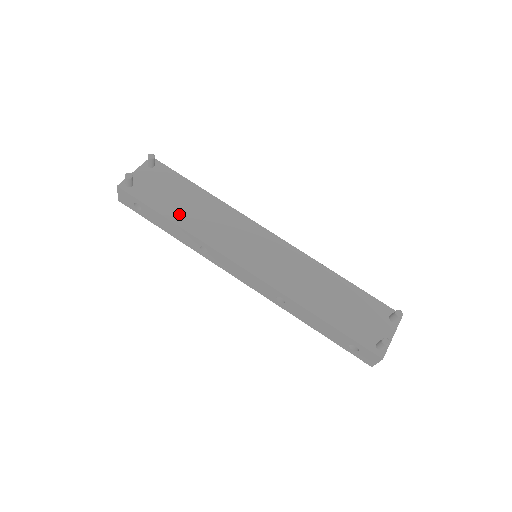
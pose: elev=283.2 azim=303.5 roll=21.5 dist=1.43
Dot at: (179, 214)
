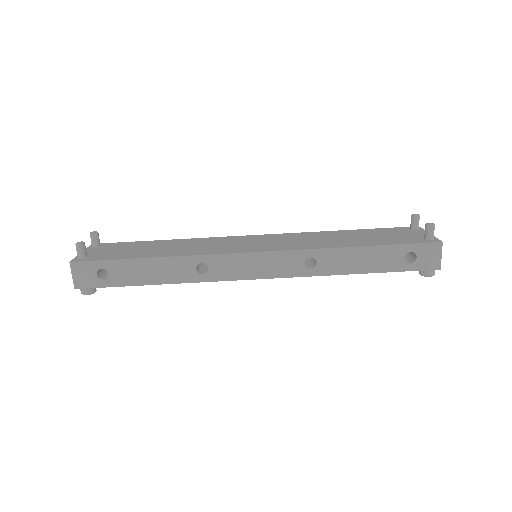
Dot at: (155, 253)
